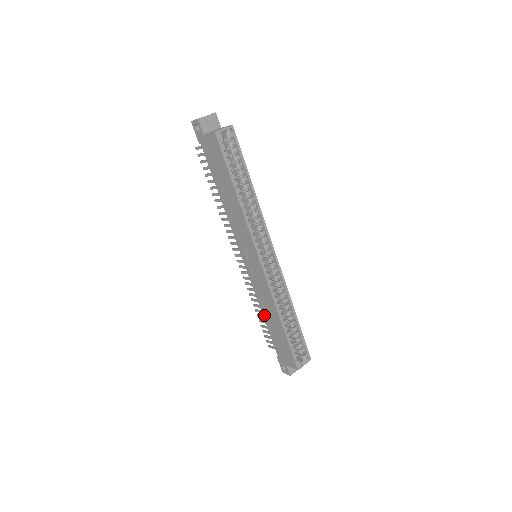
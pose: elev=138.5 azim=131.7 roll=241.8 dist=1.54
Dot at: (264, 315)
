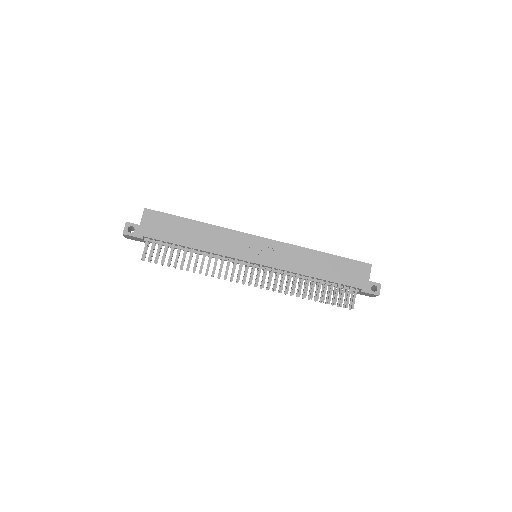
Dot at: (314, 275)
